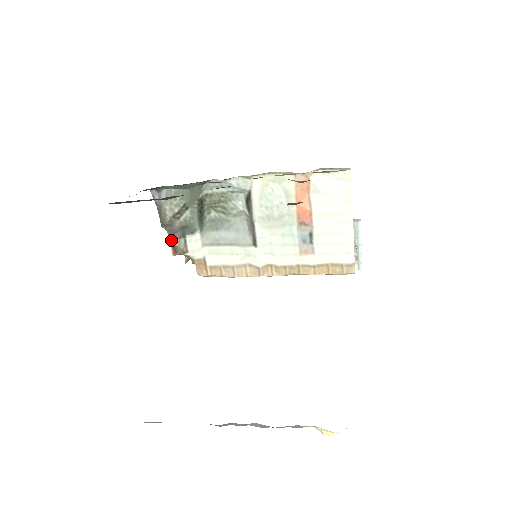
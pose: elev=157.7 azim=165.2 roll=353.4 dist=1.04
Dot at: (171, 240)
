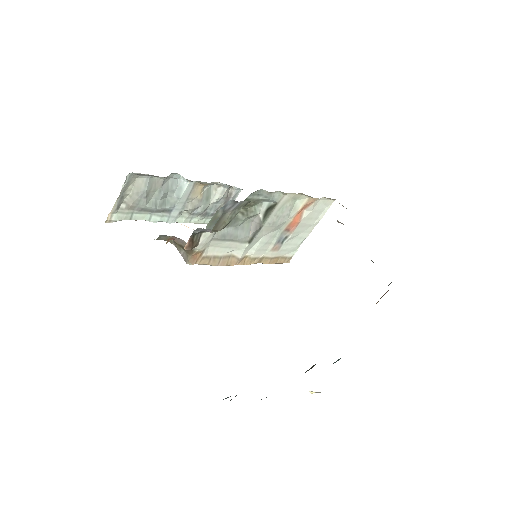
Dot at: (193, 236)
